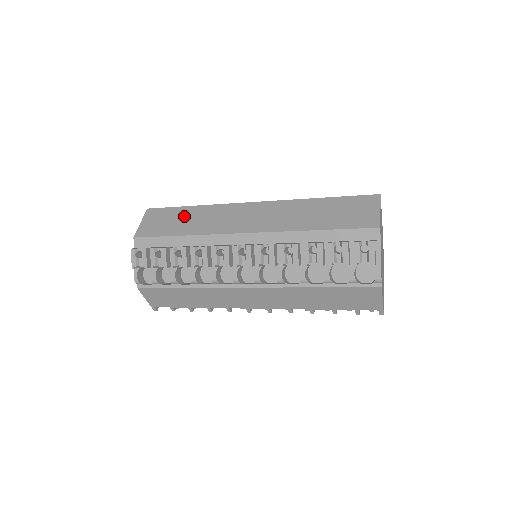
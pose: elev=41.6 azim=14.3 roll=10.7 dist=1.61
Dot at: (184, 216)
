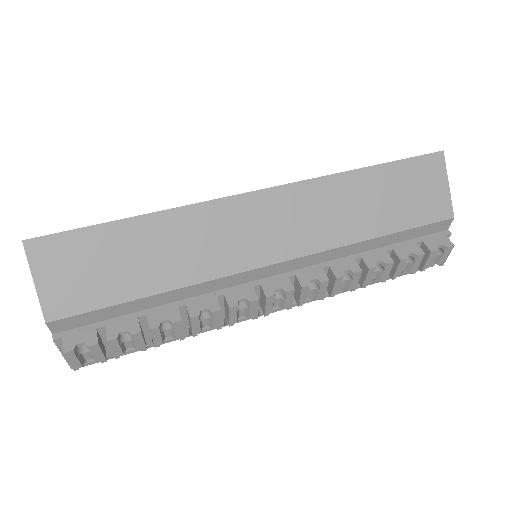
Dot at: (131, 247)
